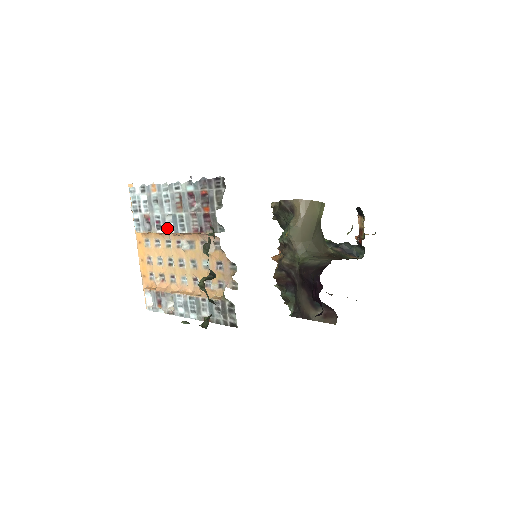
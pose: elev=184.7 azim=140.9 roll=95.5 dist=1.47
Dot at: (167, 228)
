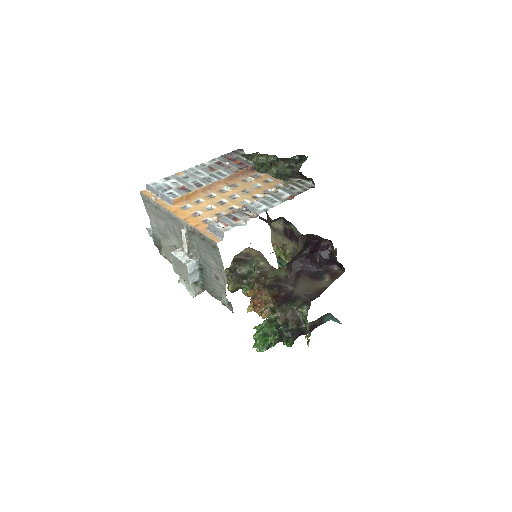
Dot at: (208, 182)
